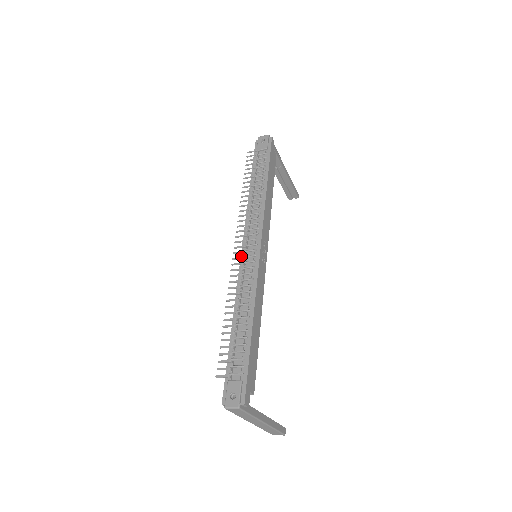
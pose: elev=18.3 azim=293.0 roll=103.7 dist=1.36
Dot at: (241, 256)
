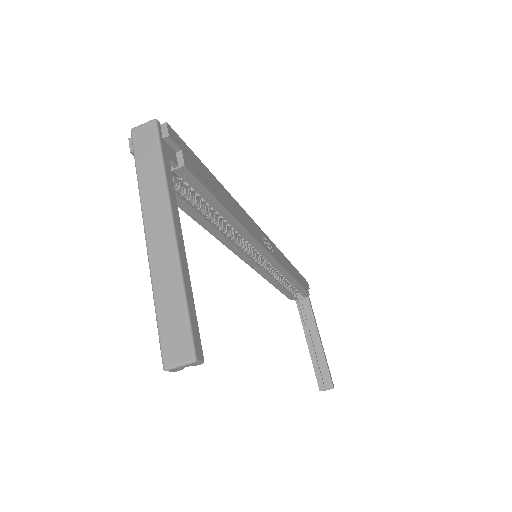
Dot at: occluded
